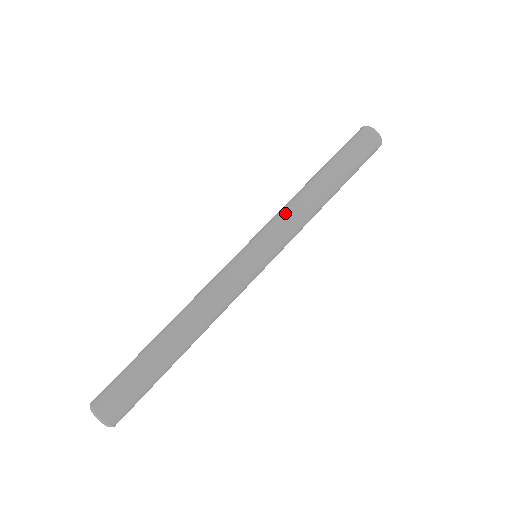
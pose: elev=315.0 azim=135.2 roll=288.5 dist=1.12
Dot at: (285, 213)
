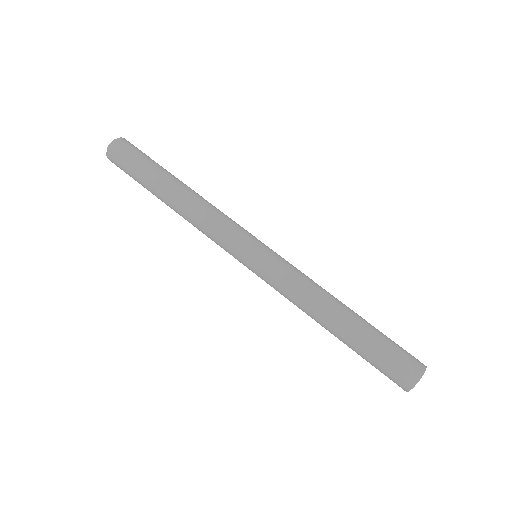
Dot at: (304, 274)
